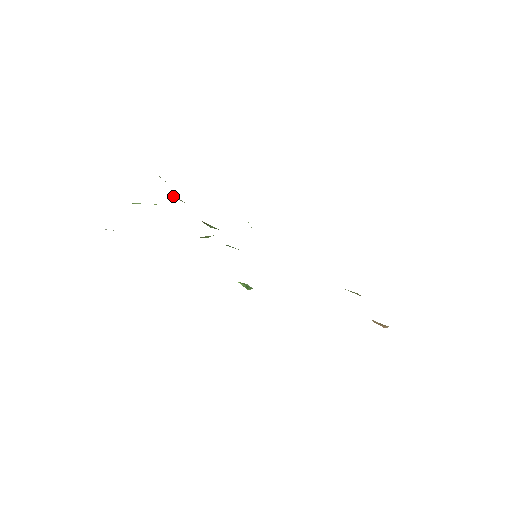
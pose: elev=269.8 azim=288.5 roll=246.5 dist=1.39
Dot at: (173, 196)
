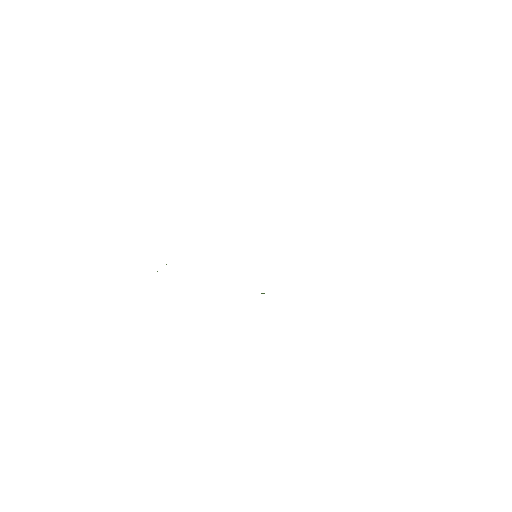
Dot at: occluded
